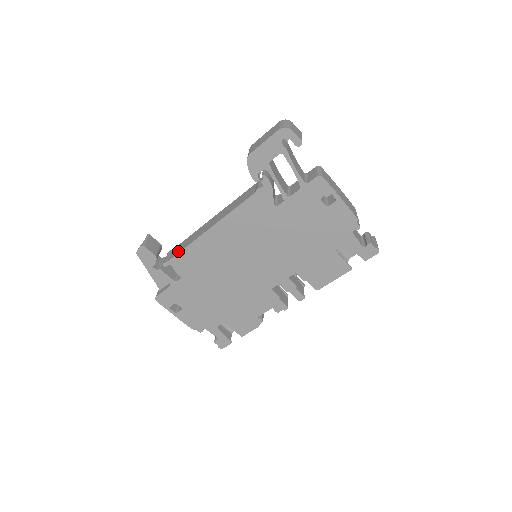
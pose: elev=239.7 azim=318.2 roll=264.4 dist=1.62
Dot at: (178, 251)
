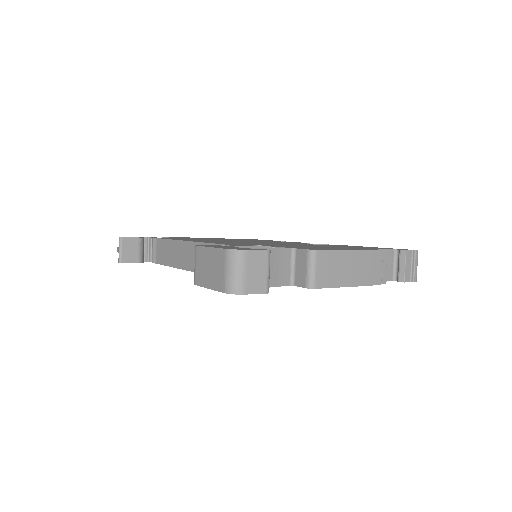
Dot at: (162, 260)
